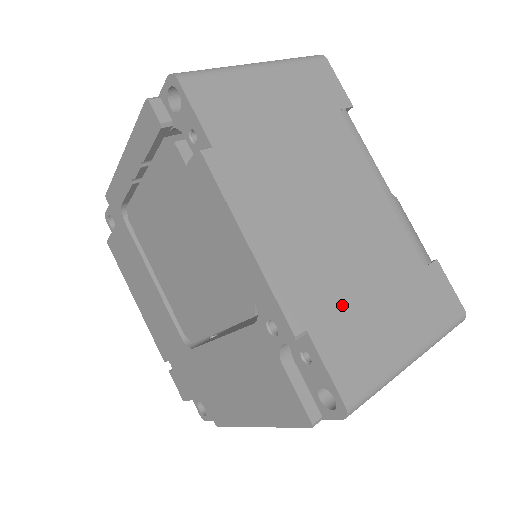
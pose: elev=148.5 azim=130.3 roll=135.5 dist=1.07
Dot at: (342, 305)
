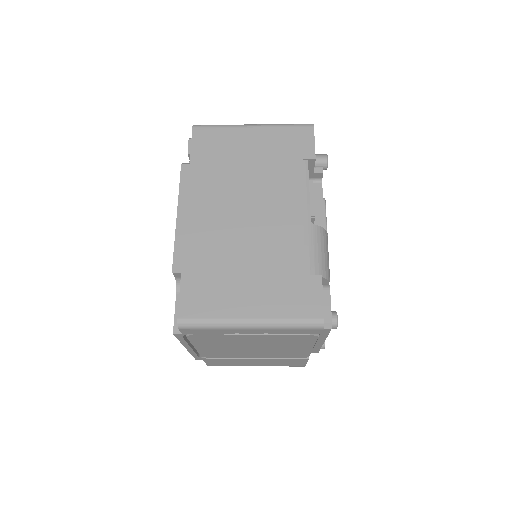
Dot at: (215, 268)
